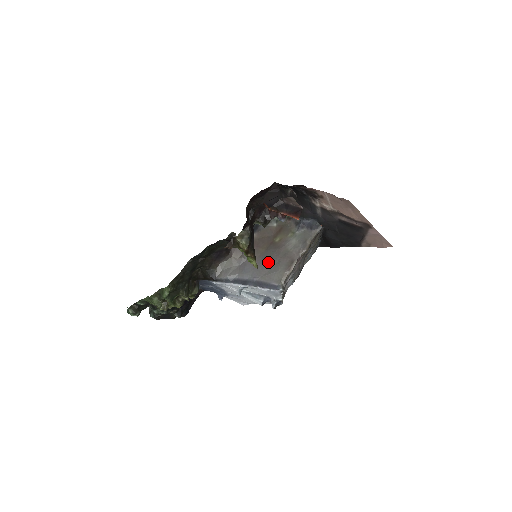
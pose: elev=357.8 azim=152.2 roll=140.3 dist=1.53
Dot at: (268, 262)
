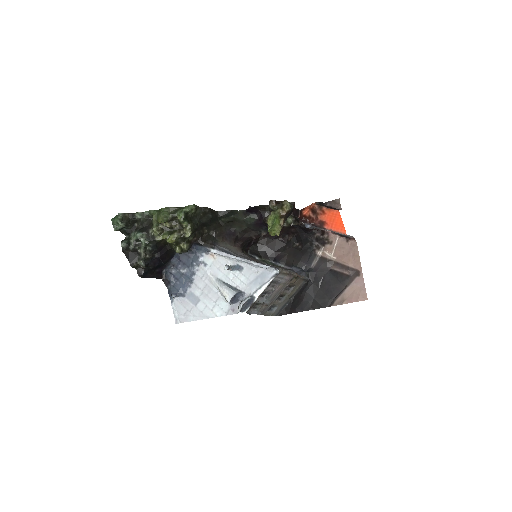
Dot at: occluded
